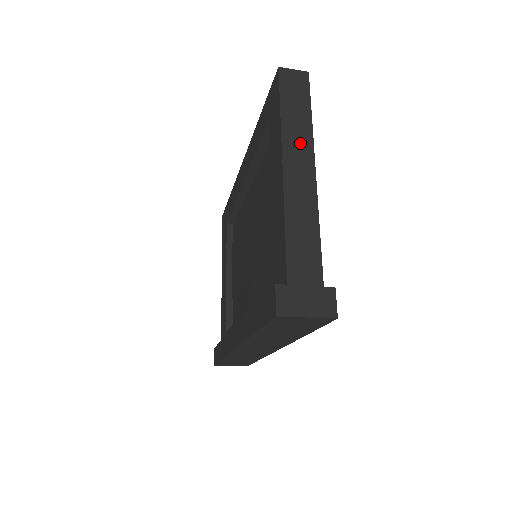
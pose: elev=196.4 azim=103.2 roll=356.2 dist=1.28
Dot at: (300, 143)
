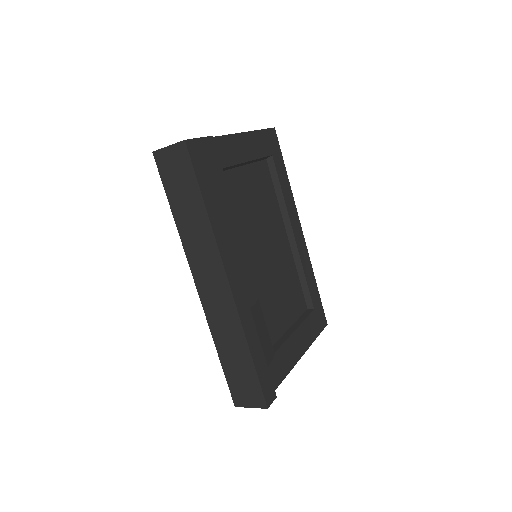
Dot at: occluded
